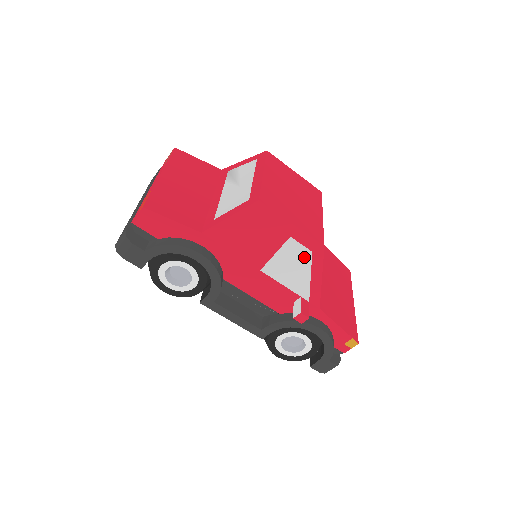
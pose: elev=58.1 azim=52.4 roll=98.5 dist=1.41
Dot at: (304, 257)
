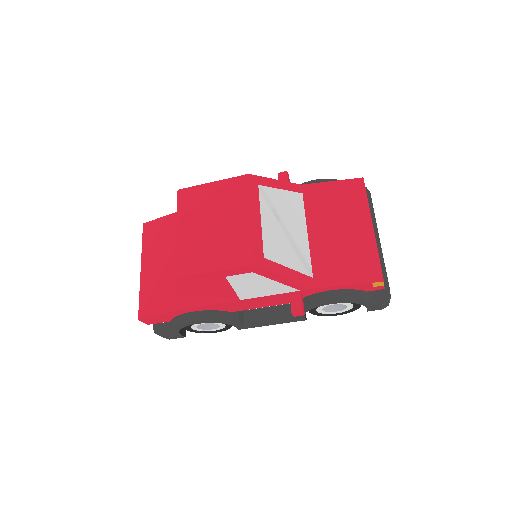
Dot at: (253, 278)
